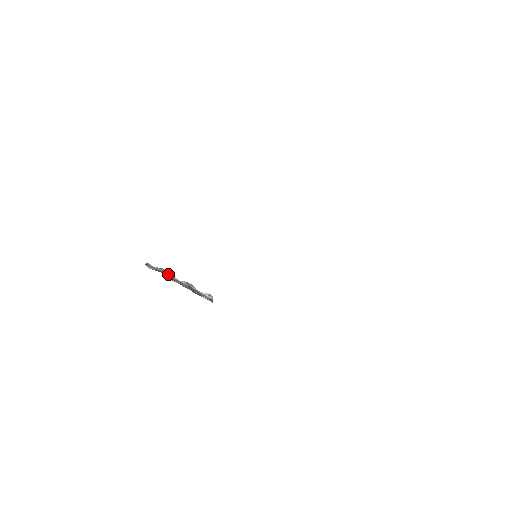
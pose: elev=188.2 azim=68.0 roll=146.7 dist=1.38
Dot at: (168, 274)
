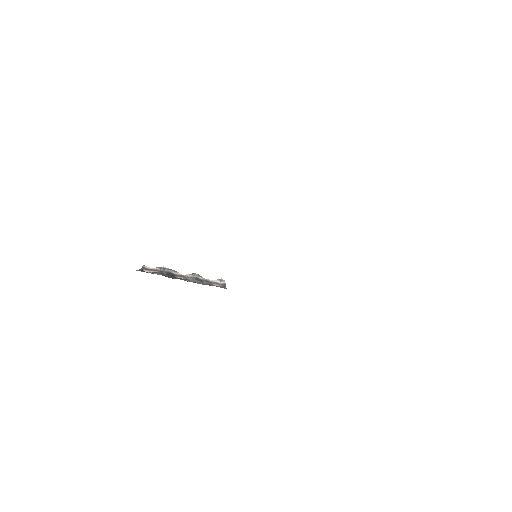
Dot at: (169, 272)
